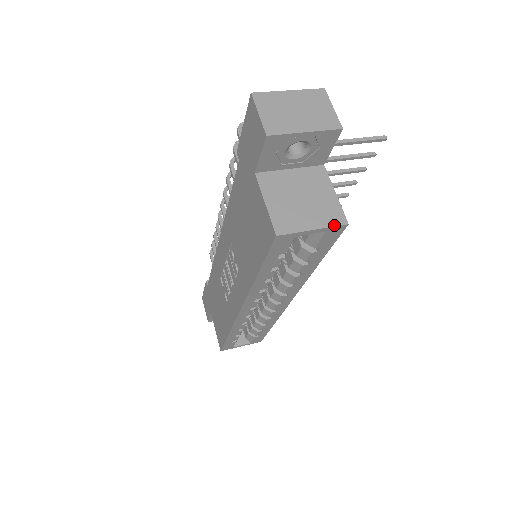
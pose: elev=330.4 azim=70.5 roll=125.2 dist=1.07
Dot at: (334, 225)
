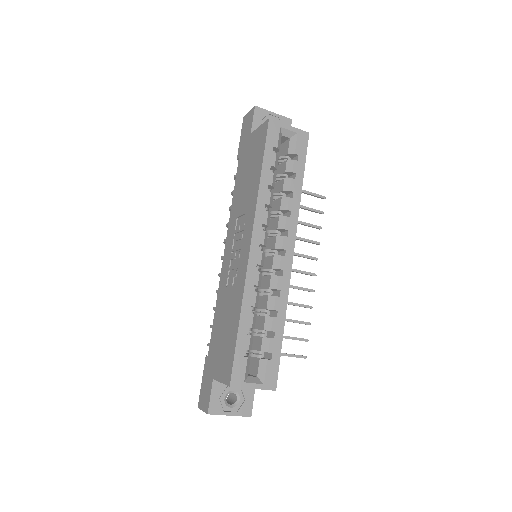
Dot at: (301, 130)
